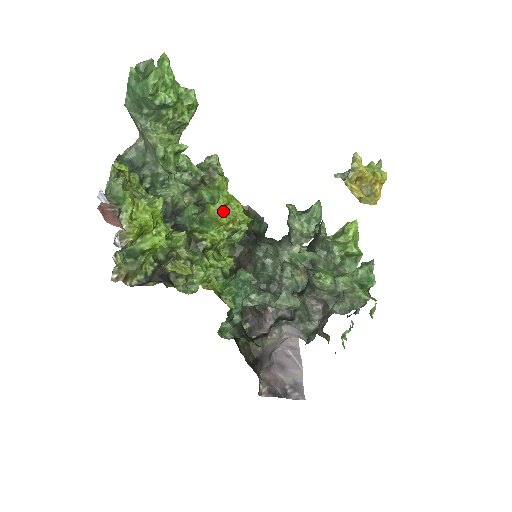
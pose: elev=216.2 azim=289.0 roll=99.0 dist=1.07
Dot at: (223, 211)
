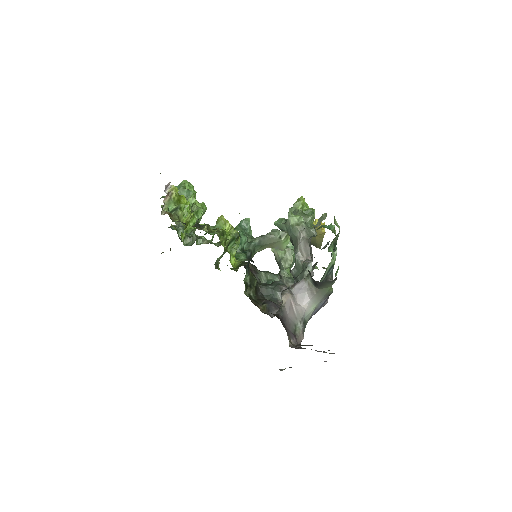
Dot at: occluded
